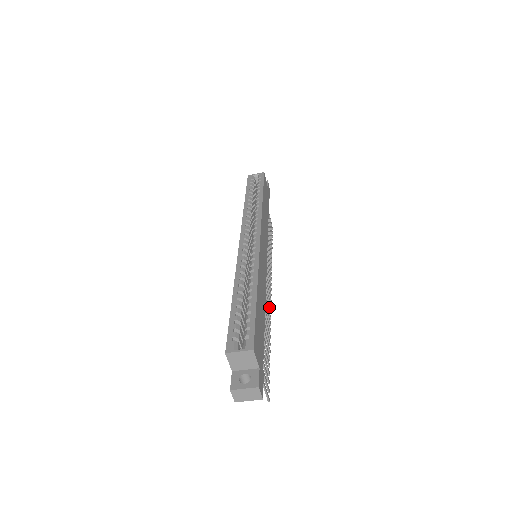
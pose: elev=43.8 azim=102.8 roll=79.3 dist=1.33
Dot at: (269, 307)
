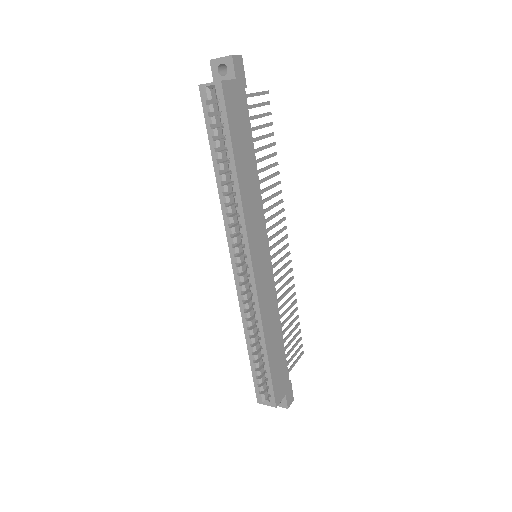
Dot at: (287, 265)
